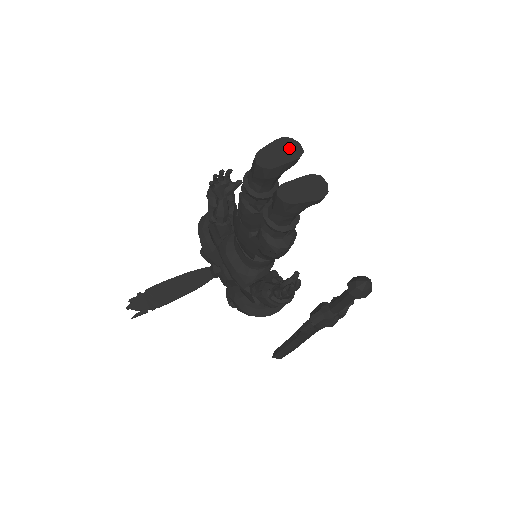
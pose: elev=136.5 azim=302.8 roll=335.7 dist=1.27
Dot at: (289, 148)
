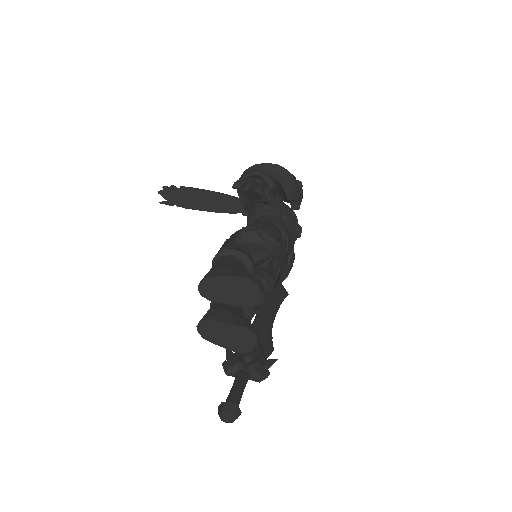
Dot at: (245, 292)
